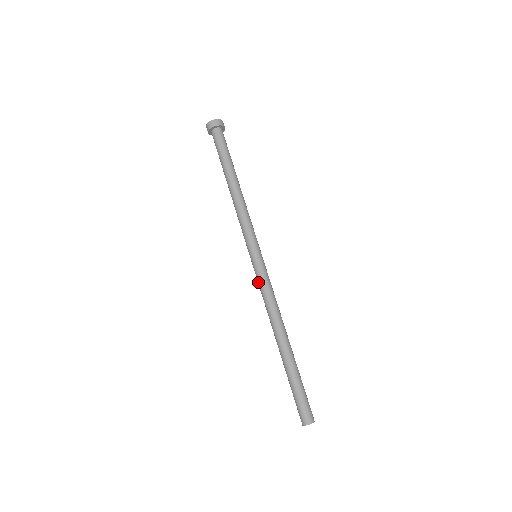
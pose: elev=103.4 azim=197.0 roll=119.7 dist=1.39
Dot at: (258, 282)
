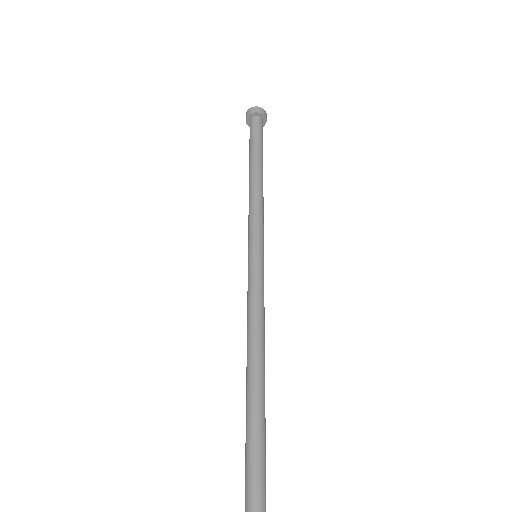
Dot at: occluded
